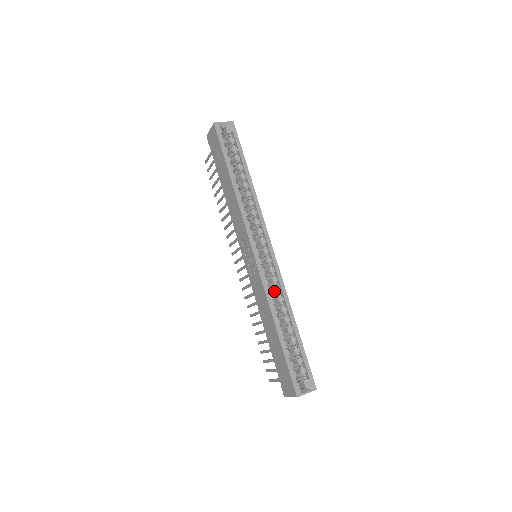
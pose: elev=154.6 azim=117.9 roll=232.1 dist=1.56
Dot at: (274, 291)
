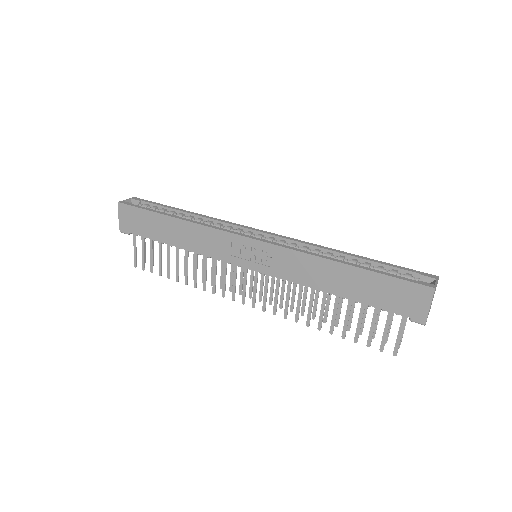
Dot at: occluded
